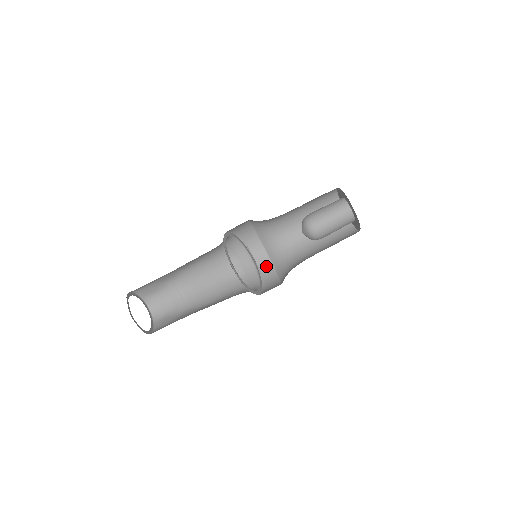
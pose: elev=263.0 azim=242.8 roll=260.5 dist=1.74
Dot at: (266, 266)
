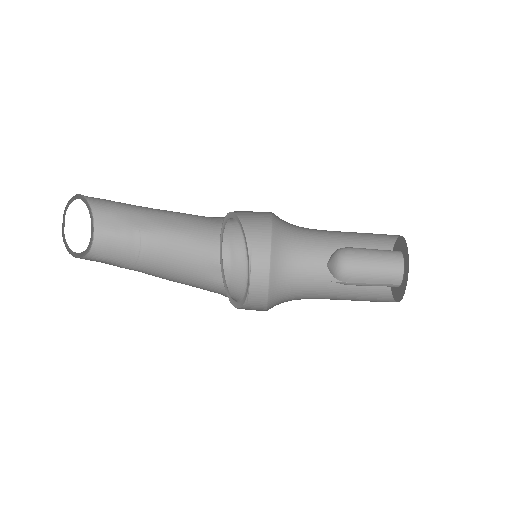
Dot at: (259, 297)
